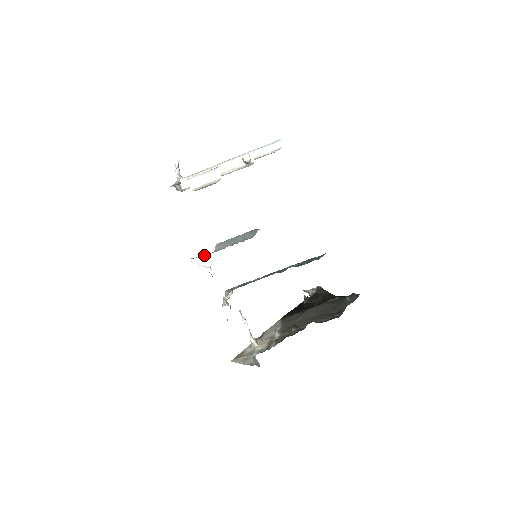
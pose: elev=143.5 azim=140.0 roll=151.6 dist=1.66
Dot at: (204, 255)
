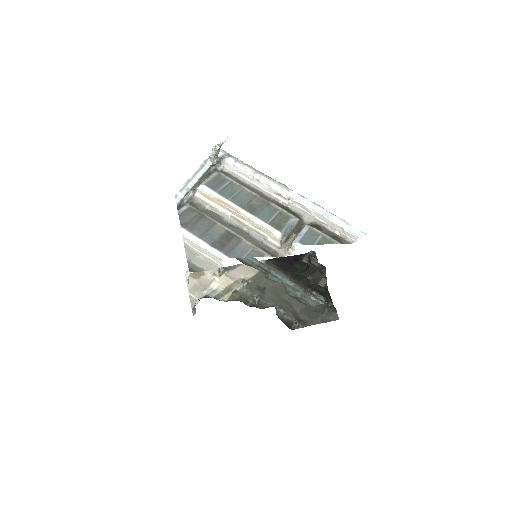
Dot at: occluded
